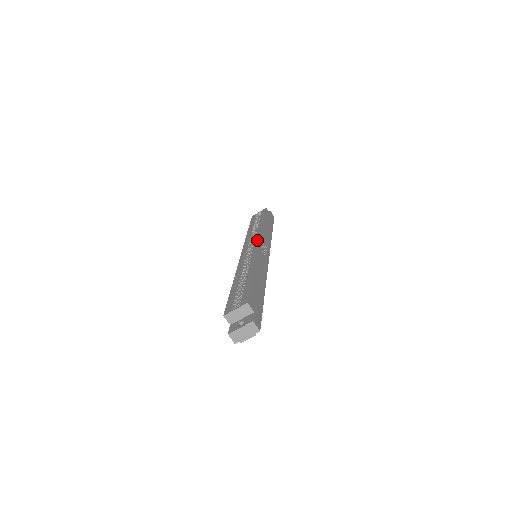
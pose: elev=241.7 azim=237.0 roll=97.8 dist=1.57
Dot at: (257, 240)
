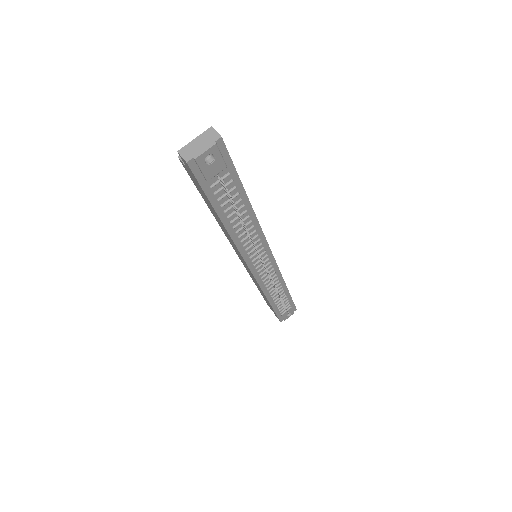
Dot at: occluded
